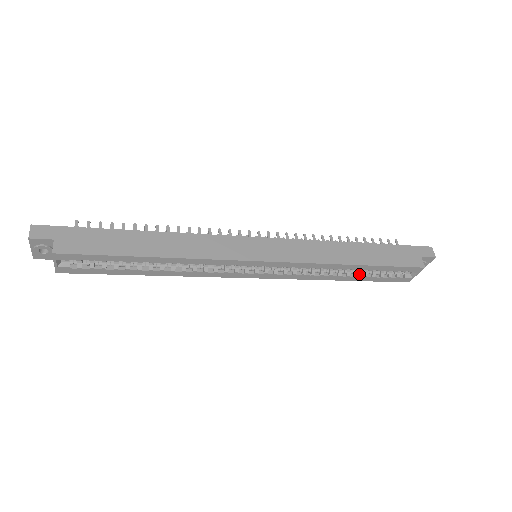
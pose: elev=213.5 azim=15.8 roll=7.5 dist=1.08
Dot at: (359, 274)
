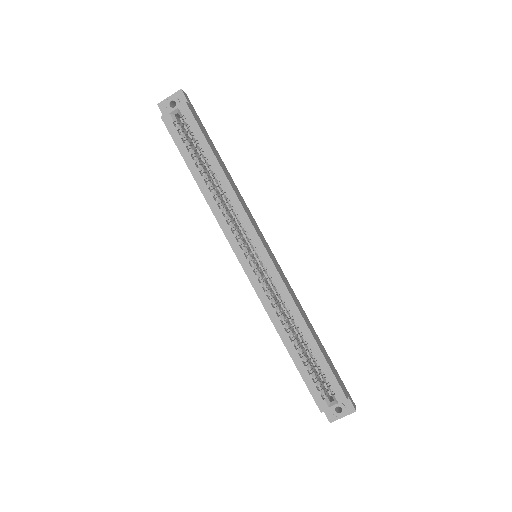
Dot at: (299, 354)
